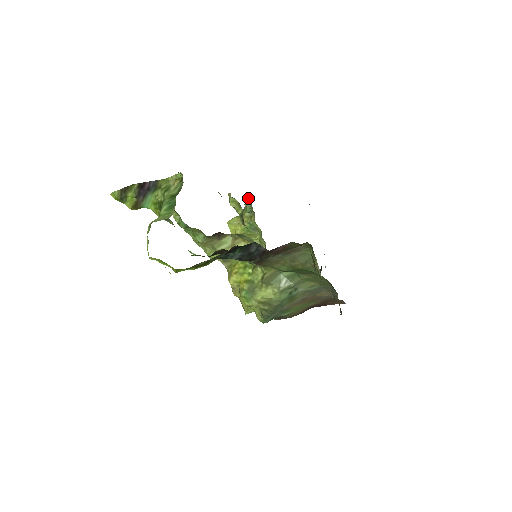
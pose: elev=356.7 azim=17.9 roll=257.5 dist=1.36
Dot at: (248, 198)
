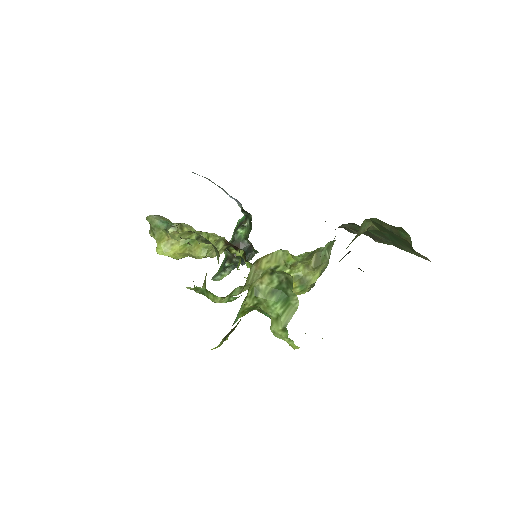
Dot at: (150, 217)
